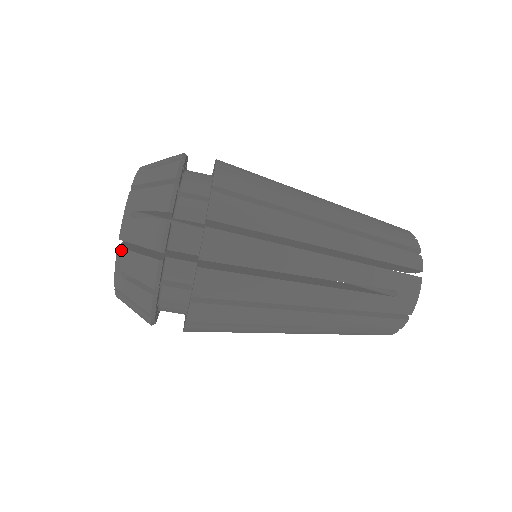
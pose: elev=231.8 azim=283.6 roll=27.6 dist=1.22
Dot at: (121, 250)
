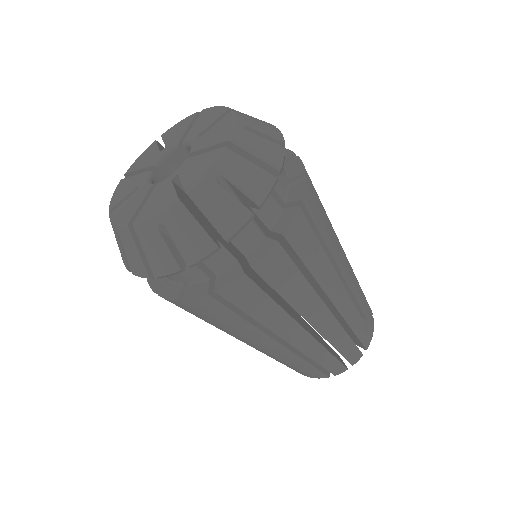
Dot at: (229, 152)
